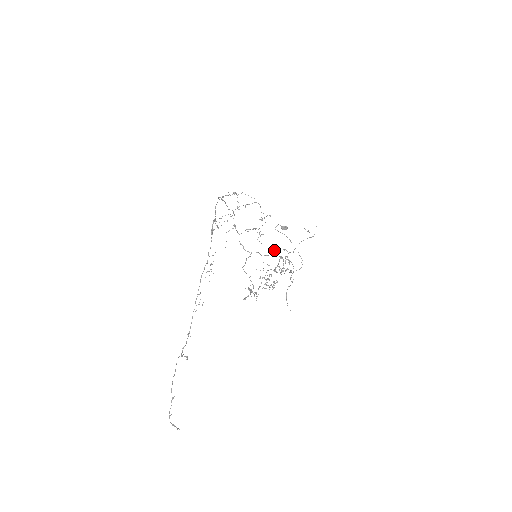
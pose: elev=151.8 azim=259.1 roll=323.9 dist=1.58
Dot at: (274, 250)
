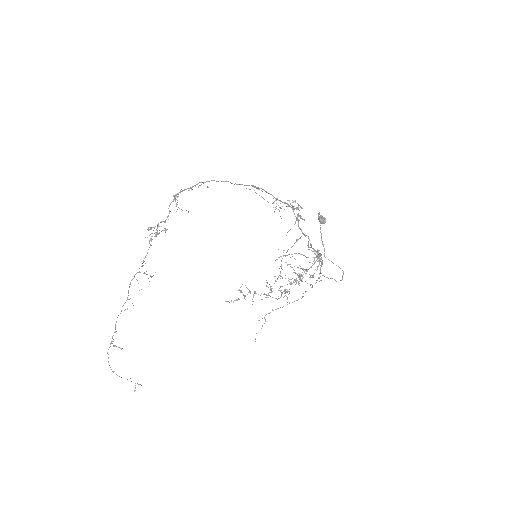
Dot at: (311, 245)
